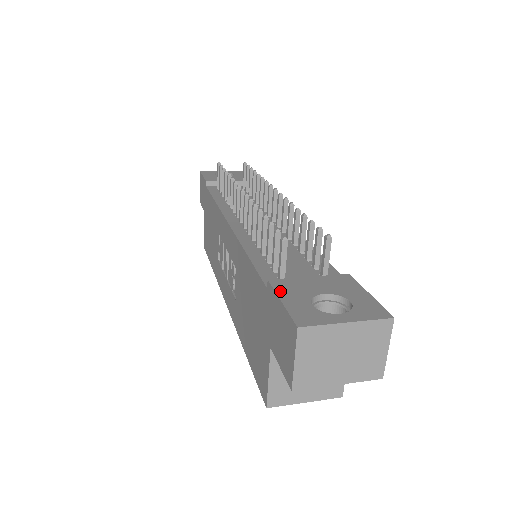
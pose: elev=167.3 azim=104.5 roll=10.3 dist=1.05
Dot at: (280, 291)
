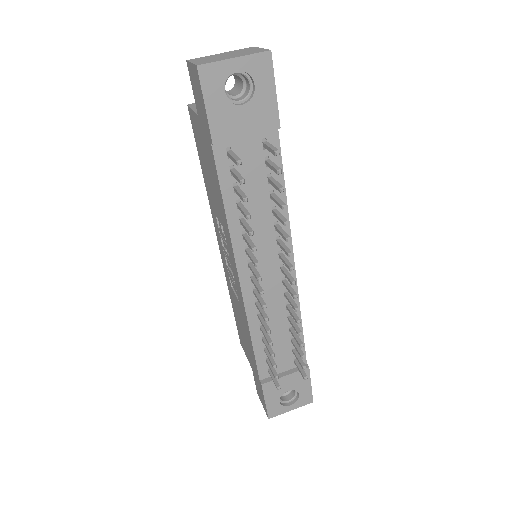
Dot at: (266, 394)
